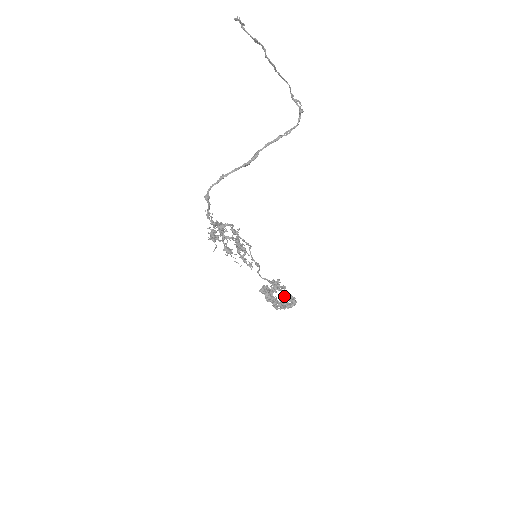
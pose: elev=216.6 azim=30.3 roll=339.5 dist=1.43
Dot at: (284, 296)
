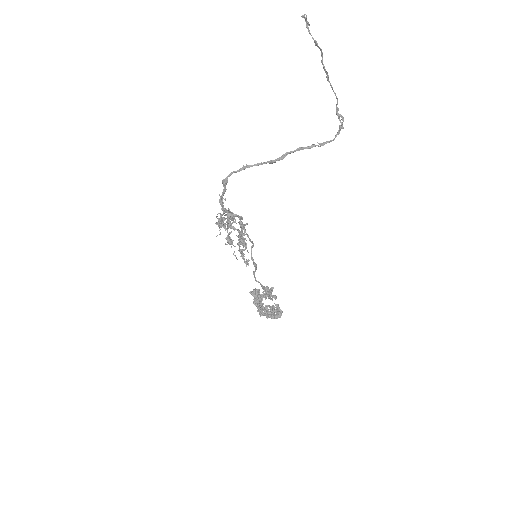
Dot at: (272, 305)
